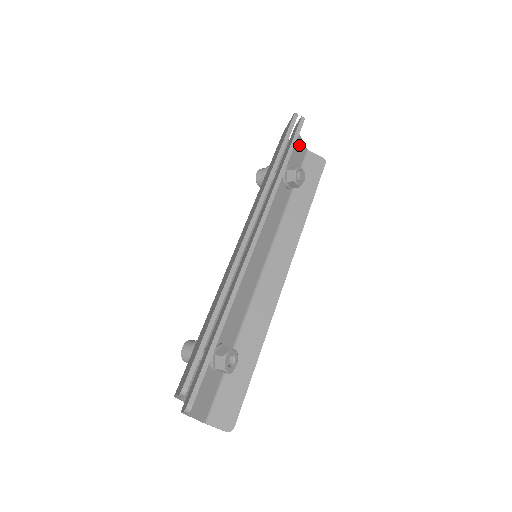
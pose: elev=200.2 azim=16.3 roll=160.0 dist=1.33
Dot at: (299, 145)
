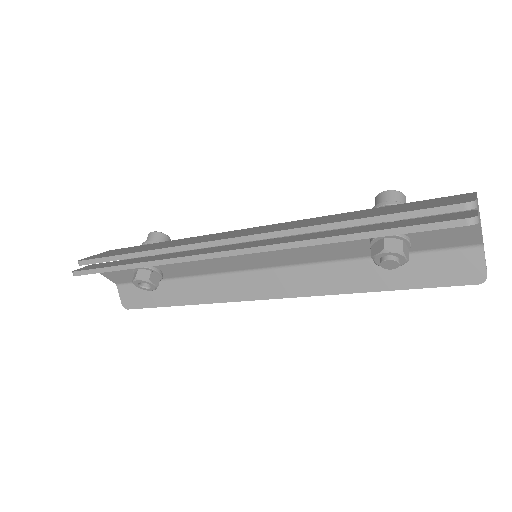
Dot at: (463, 231)
